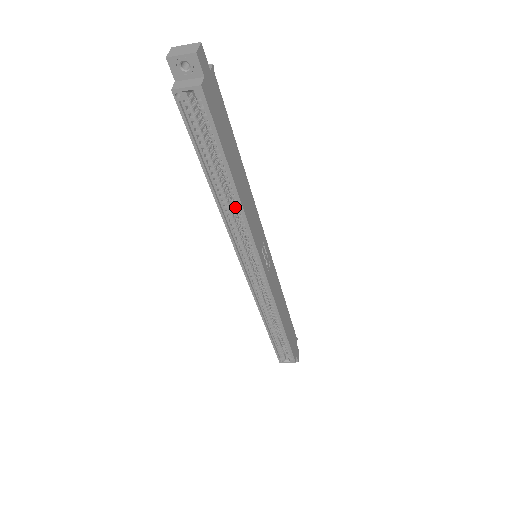
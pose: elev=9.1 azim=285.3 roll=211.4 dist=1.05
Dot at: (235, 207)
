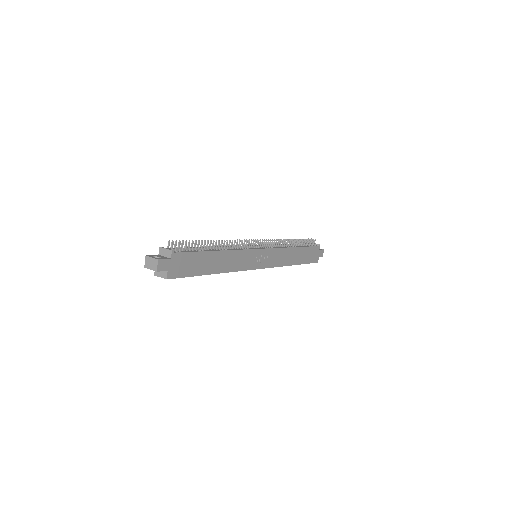
Dot at: occluded
